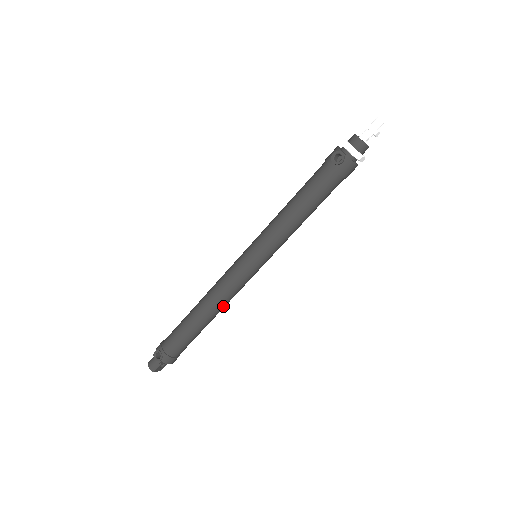
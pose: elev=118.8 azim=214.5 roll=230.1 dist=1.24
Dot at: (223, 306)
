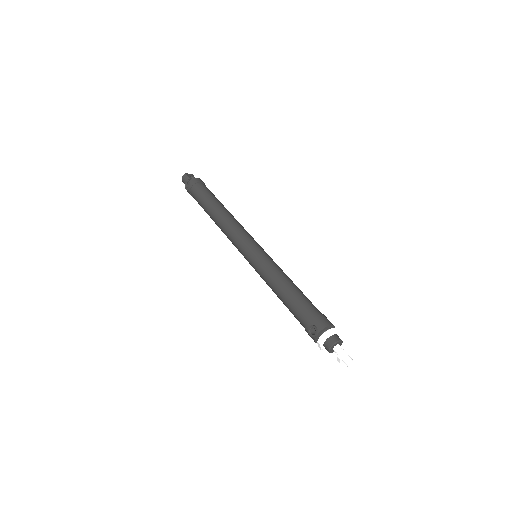
Dot at: occluded
